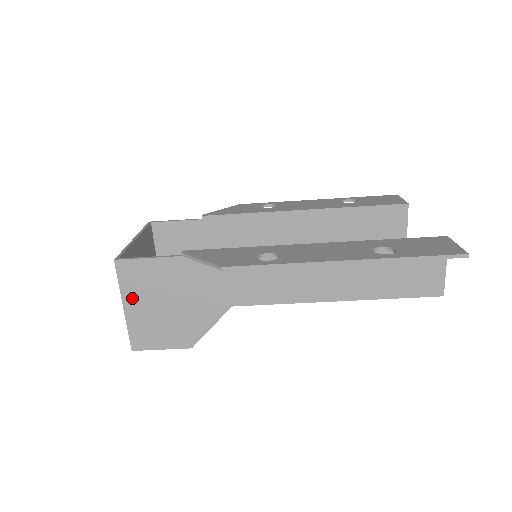
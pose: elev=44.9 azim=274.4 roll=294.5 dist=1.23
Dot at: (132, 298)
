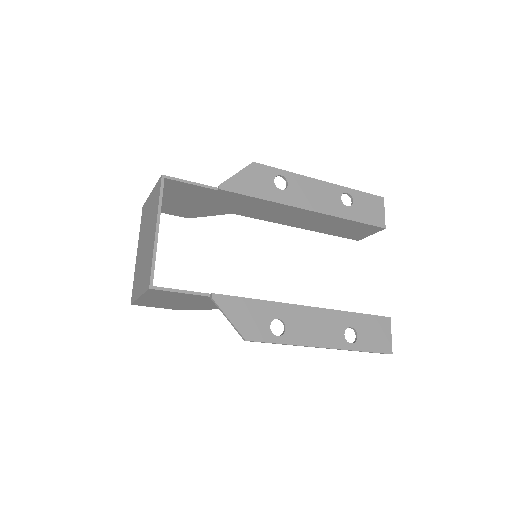
Dot at: (150, 297)
